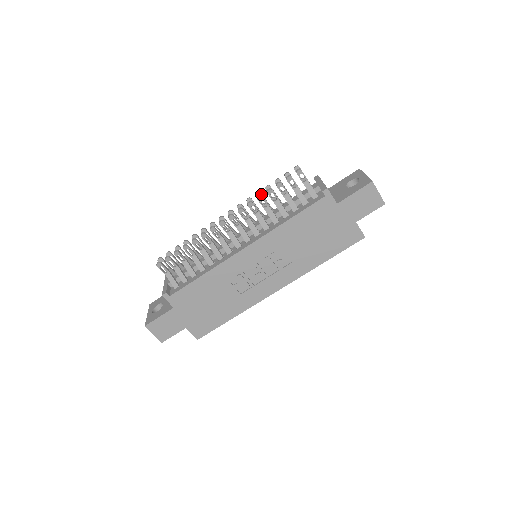
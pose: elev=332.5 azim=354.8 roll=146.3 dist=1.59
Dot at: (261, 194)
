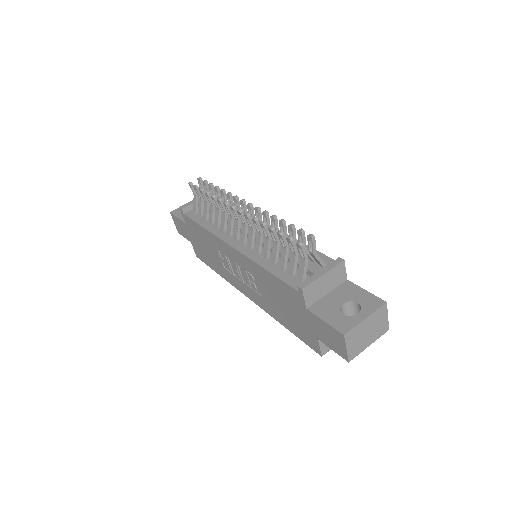
Dot at: (274, 221)
